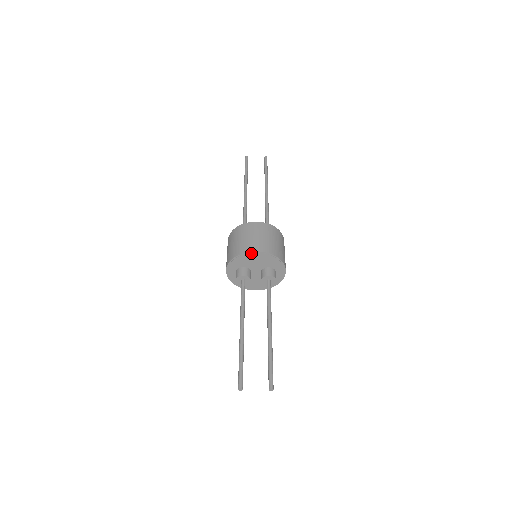
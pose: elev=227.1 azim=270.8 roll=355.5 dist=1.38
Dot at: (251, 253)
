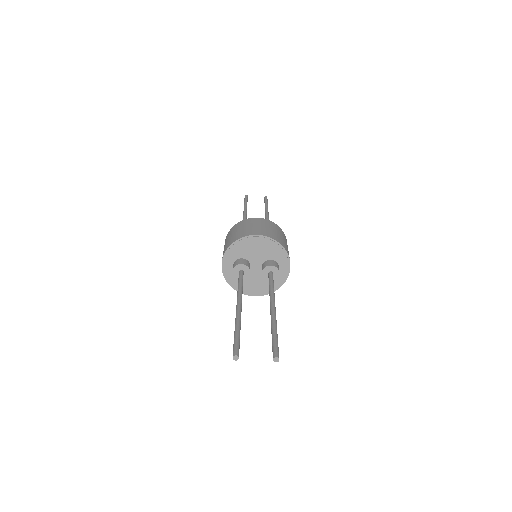
Dot at: (252, 237)
